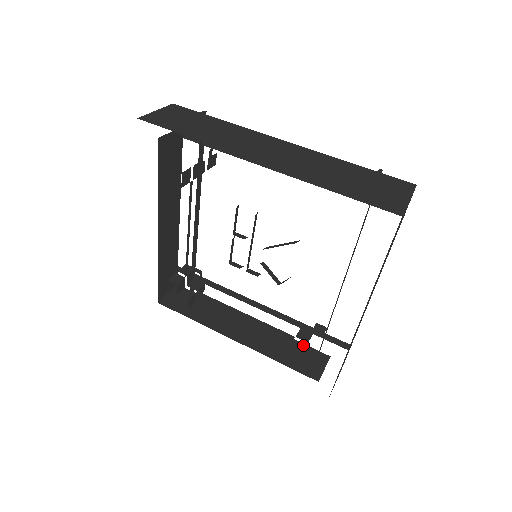
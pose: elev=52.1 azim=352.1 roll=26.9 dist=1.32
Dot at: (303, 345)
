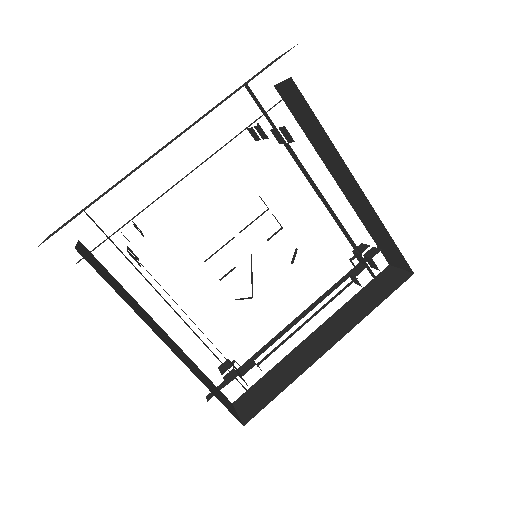
Dot at: occluded
